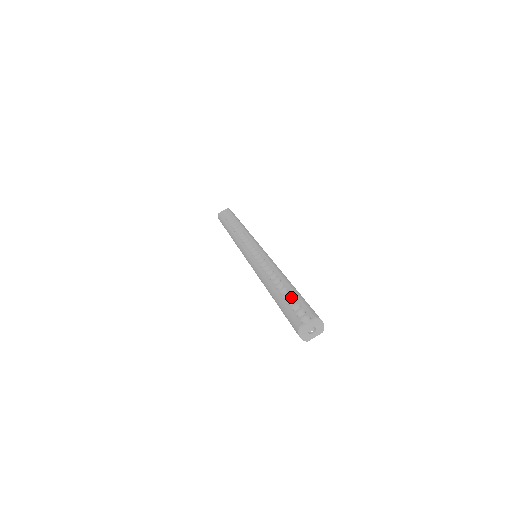
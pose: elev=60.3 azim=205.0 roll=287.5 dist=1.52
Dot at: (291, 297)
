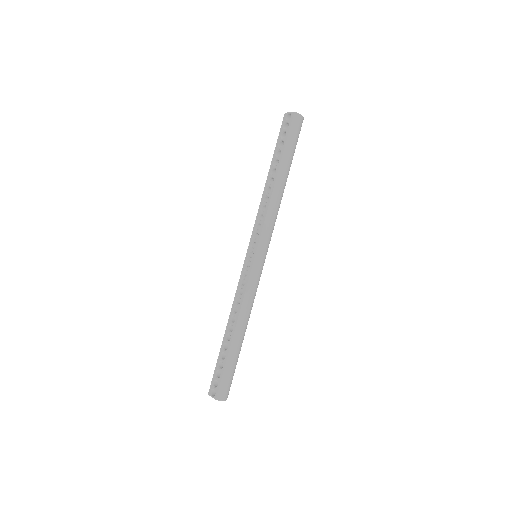
Dot at: (222, 361)
